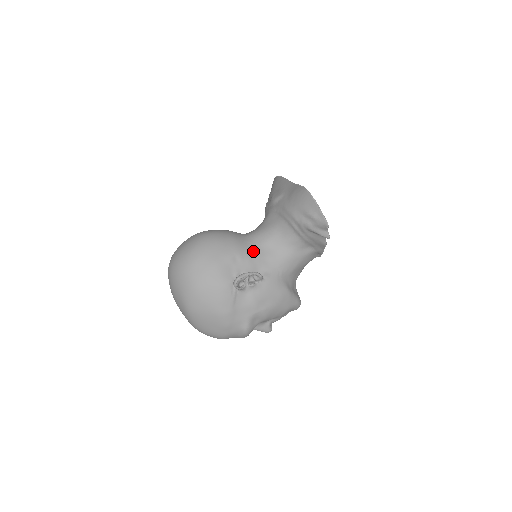
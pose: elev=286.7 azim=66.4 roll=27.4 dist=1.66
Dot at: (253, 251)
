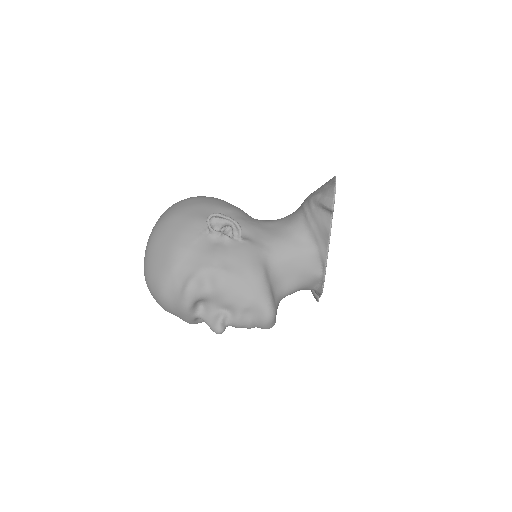
Dot at: (251, 220)
